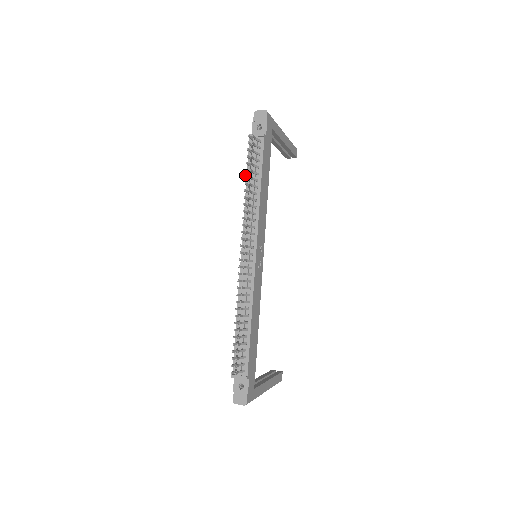
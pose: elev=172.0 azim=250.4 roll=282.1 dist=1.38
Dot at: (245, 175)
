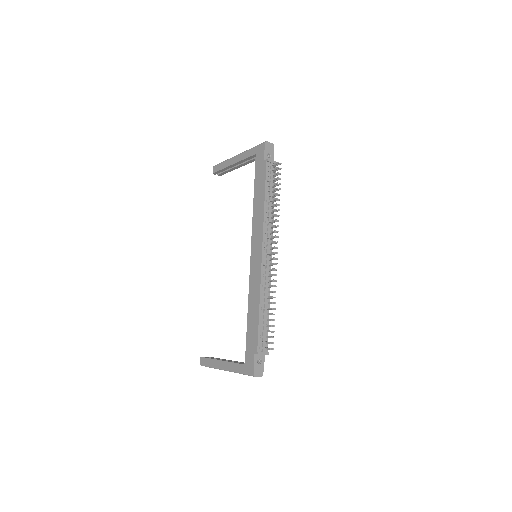
Dot at: occluded
